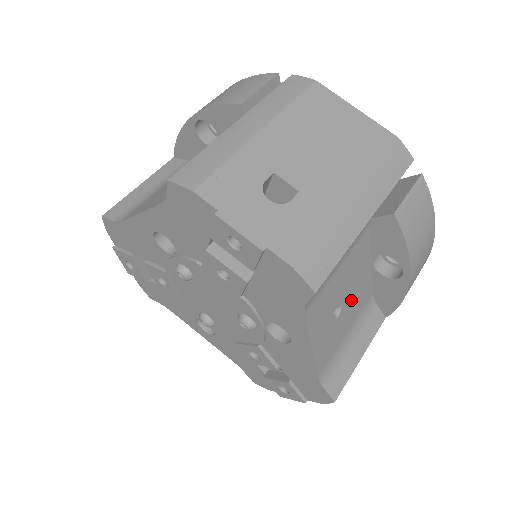
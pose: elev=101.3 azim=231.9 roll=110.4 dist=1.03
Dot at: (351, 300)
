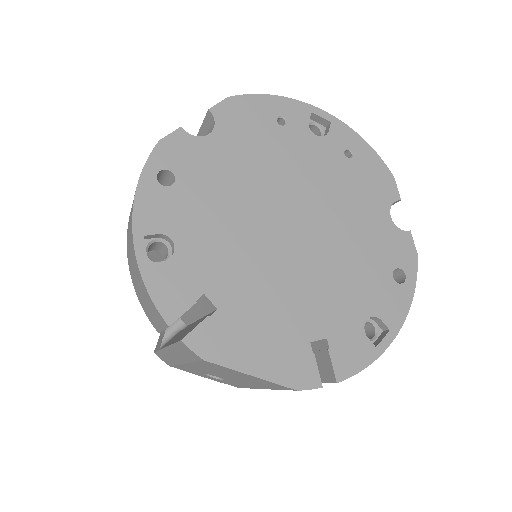
Dot at: occluded
